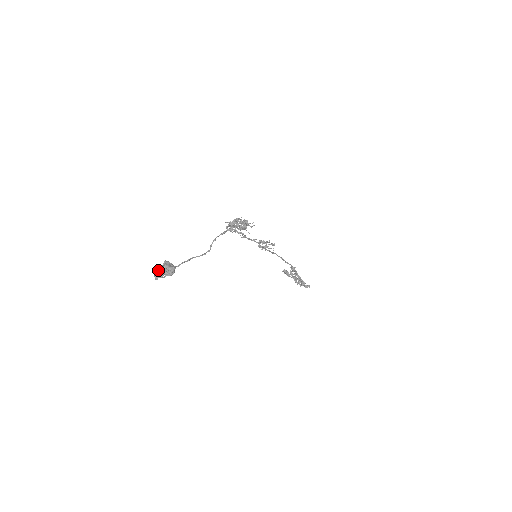
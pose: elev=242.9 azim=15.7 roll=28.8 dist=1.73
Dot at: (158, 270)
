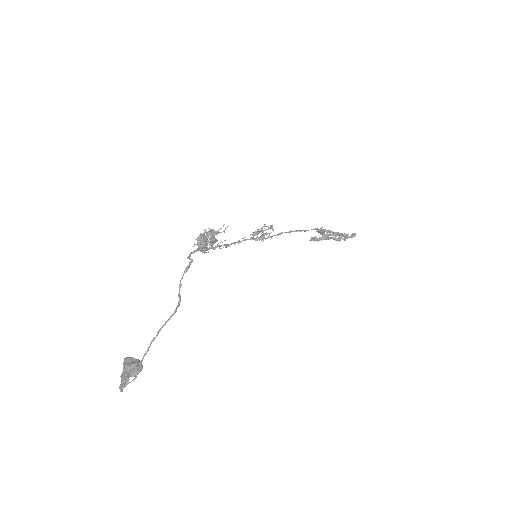
Dot at: (121, 376)
